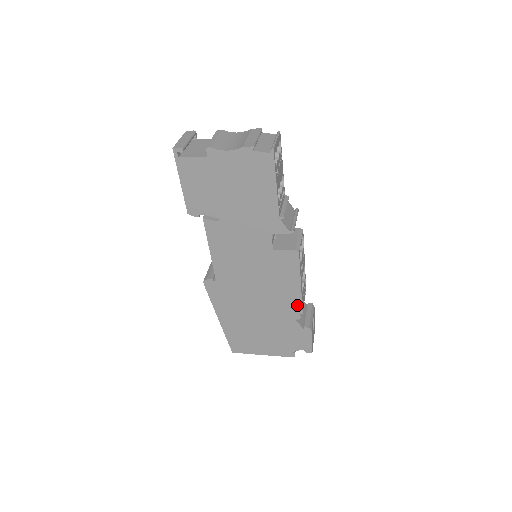
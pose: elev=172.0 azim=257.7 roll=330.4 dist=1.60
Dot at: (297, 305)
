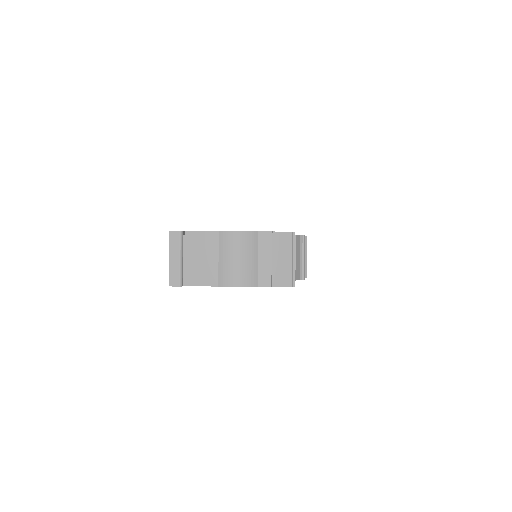
Dot at: occluded
